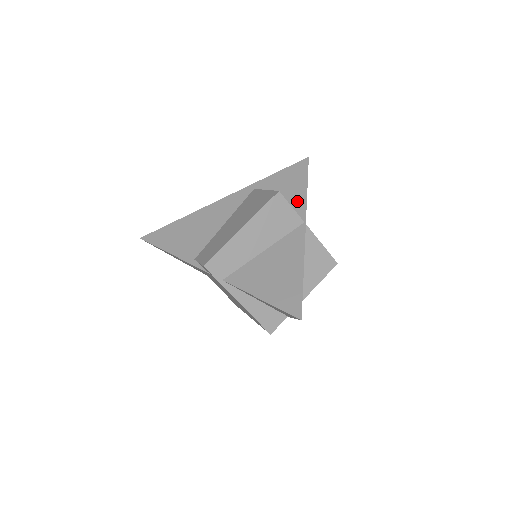
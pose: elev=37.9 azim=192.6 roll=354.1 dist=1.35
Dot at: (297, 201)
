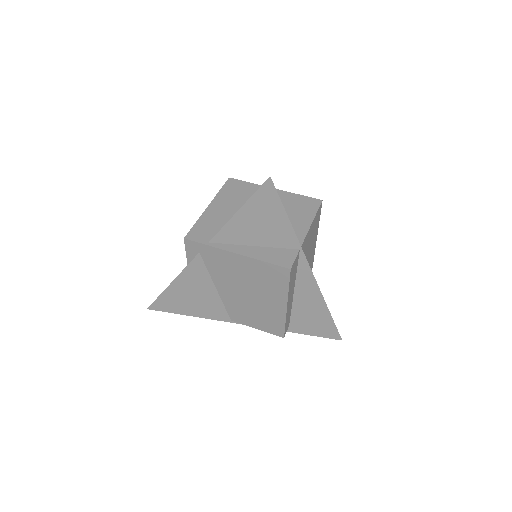
Dot at: occluded
